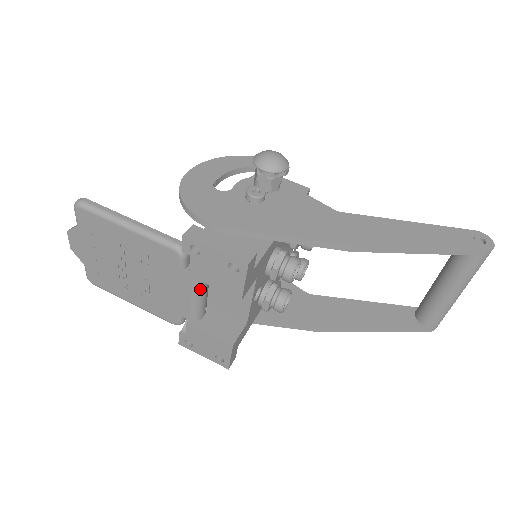
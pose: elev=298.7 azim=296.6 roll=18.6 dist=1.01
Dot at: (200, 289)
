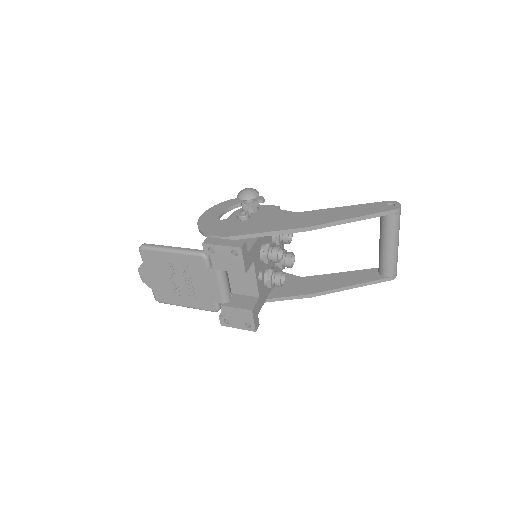
Dot at: (222, 278)
